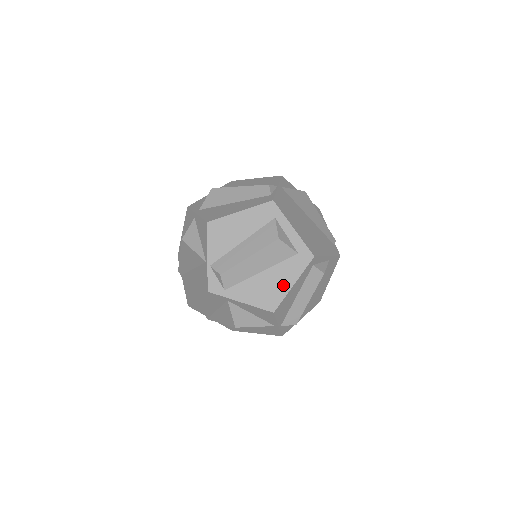
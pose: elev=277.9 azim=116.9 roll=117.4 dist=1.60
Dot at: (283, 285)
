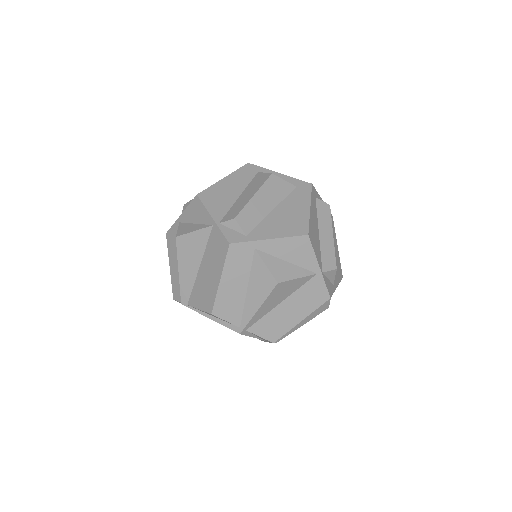
Dot at: (300, 212)
